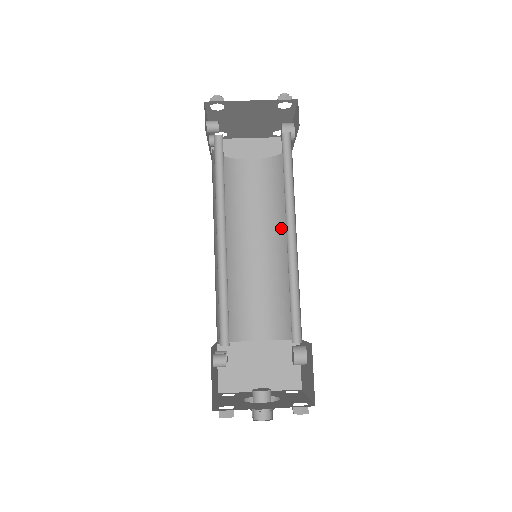
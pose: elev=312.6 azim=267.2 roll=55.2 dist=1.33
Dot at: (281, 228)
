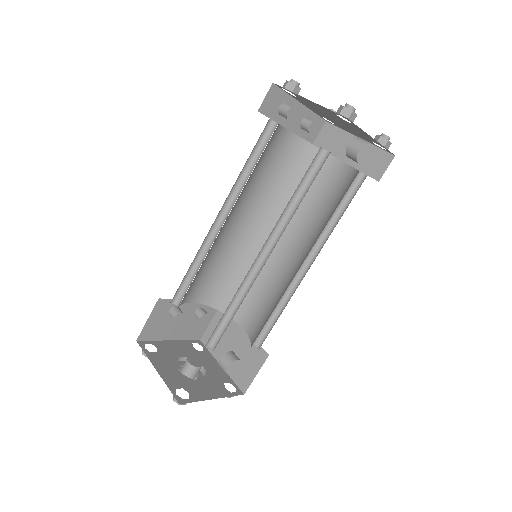
Dot at: (311, 247)
